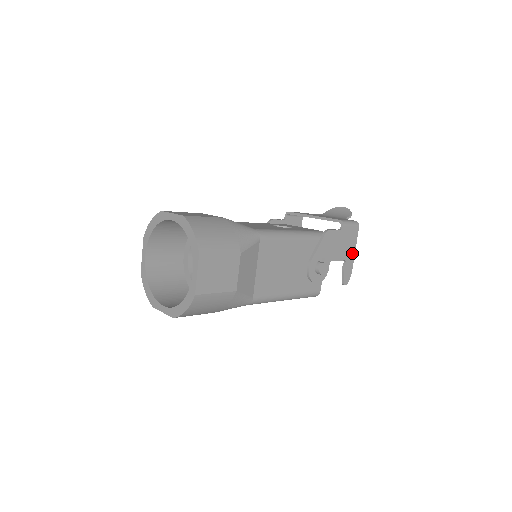
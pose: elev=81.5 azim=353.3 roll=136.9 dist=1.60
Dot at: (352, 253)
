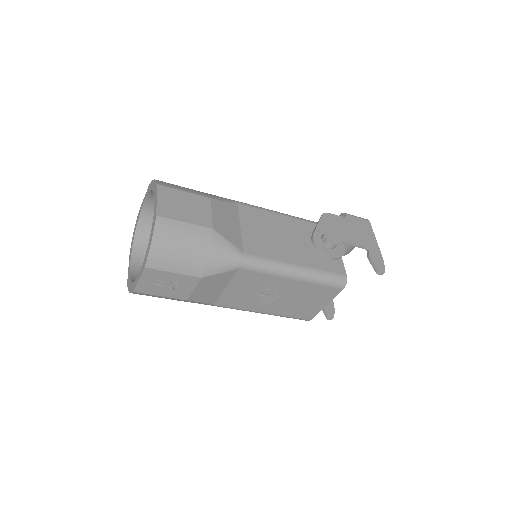
Dot at: (373, 243)
